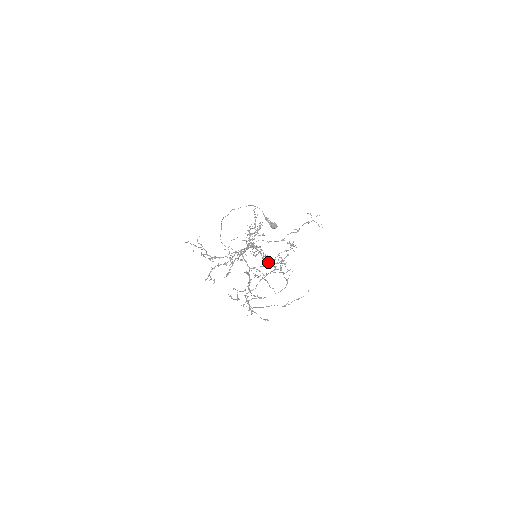
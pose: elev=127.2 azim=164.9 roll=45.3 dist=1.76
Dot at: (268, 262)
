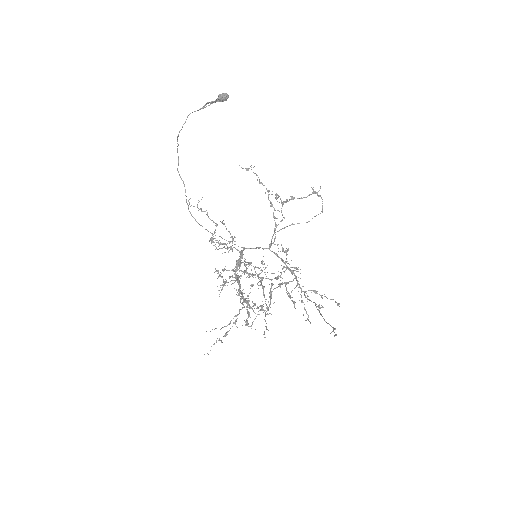
Dot at: occluded
